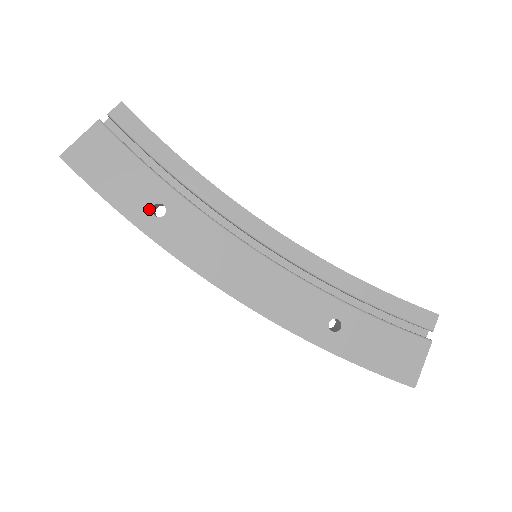
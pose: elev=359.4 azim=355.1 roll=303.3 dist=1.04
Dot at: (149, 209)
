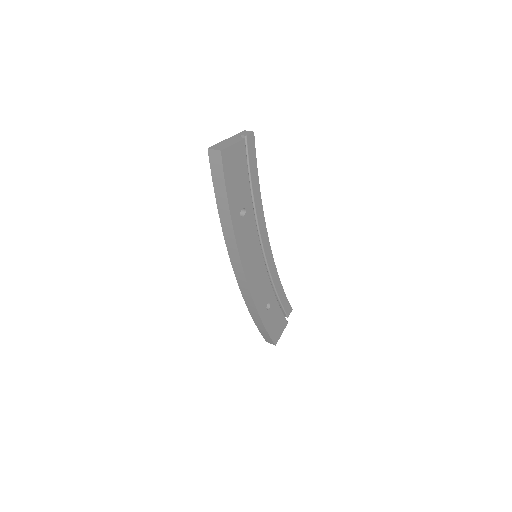
Dot at: (240, 210)
